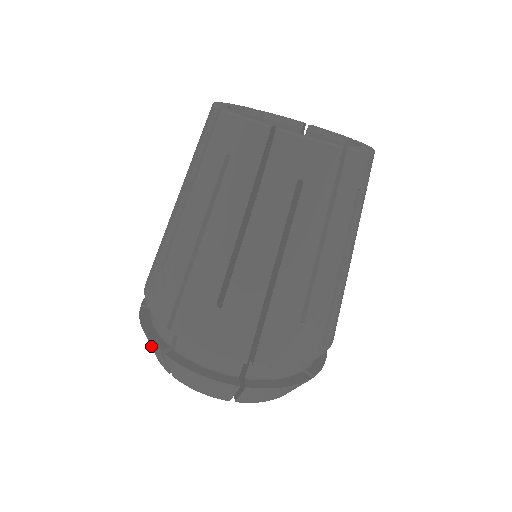
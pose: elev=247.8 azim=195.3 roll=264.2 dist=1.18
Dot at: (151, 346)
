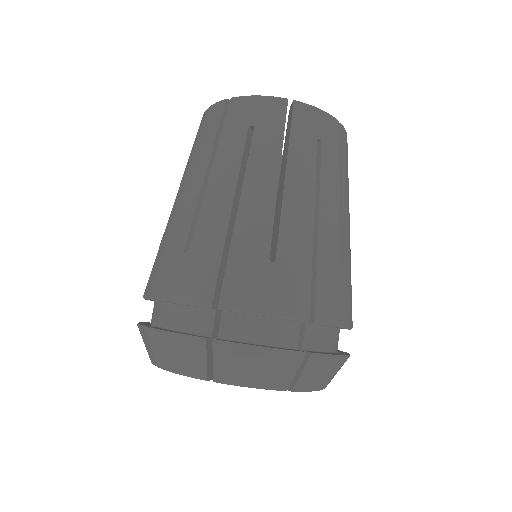
Dot at: occluded
